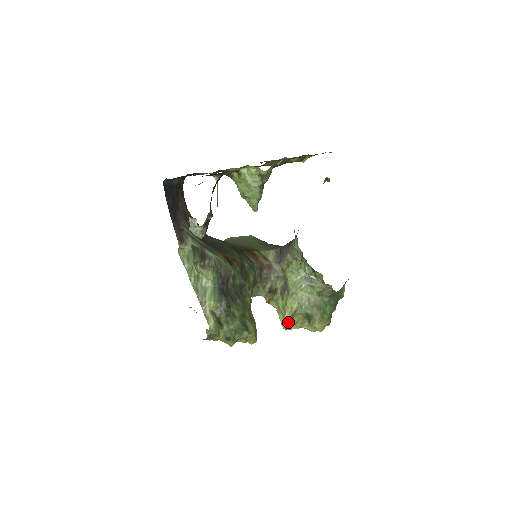
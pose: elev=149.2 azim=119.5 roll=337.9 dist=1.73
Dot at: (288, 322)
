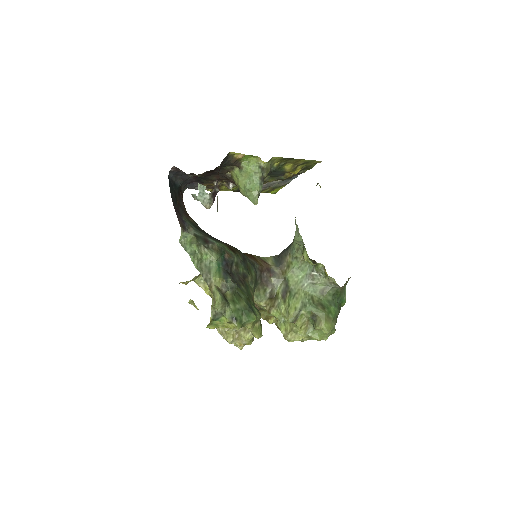
Dot at: (291, 330)
